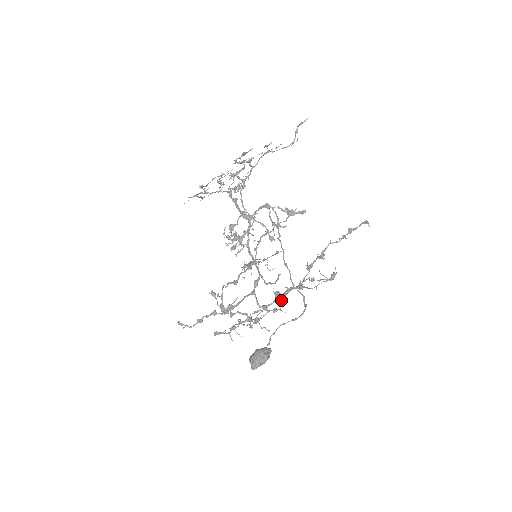
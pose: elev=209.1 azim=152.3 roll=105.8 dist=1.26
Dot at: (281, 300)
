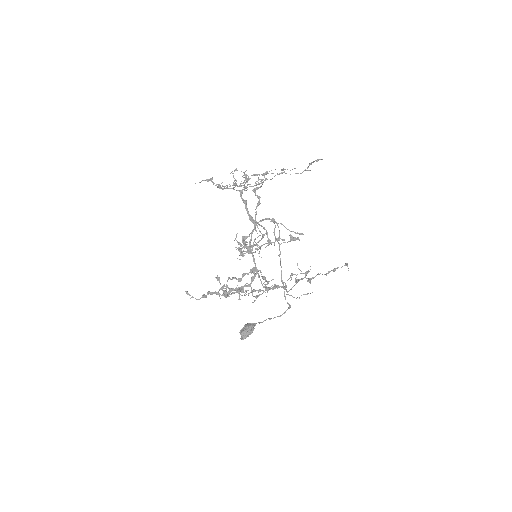
Dot at: (268, 290)
